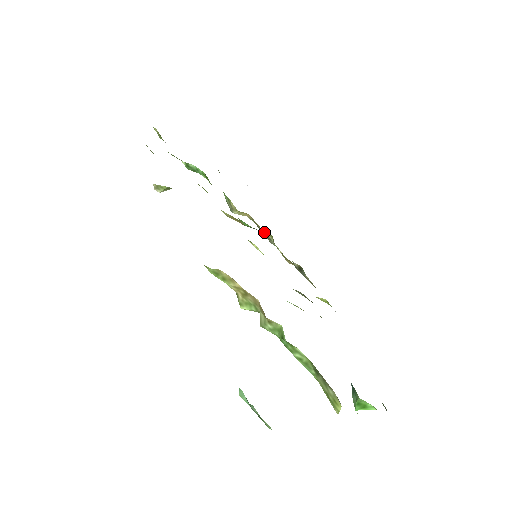
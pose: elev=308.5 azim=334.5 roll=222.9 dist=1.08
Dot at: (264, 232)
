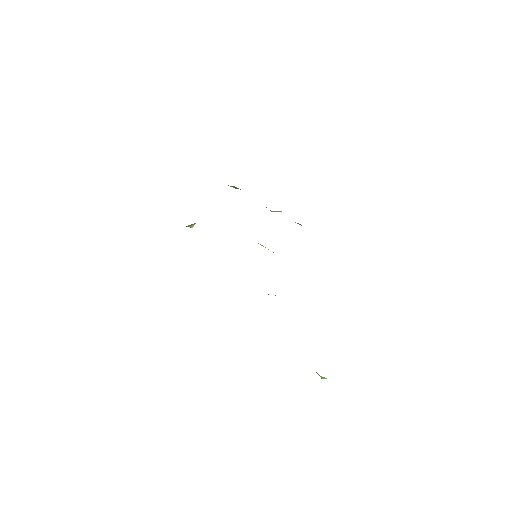
Dot at: occluded
